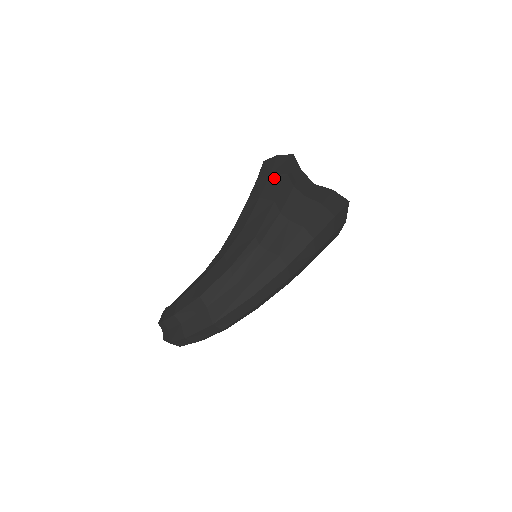
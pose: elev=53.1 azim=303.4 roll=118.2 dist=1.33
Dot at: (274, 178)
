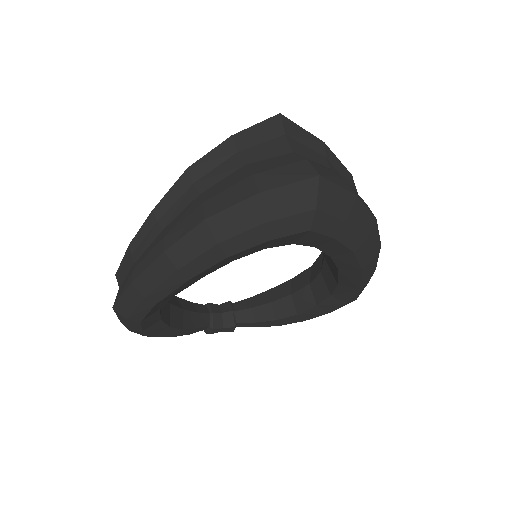
Dot at: occluded
